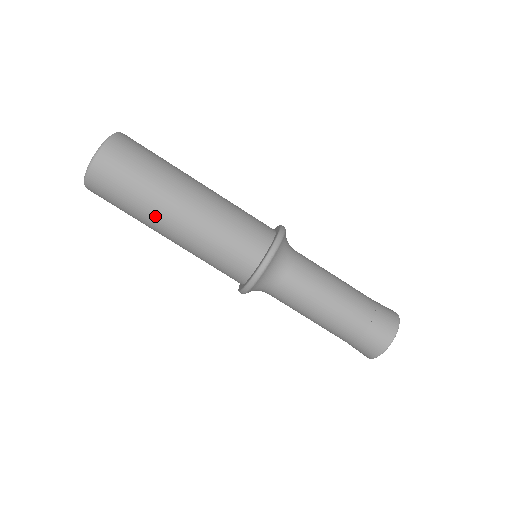
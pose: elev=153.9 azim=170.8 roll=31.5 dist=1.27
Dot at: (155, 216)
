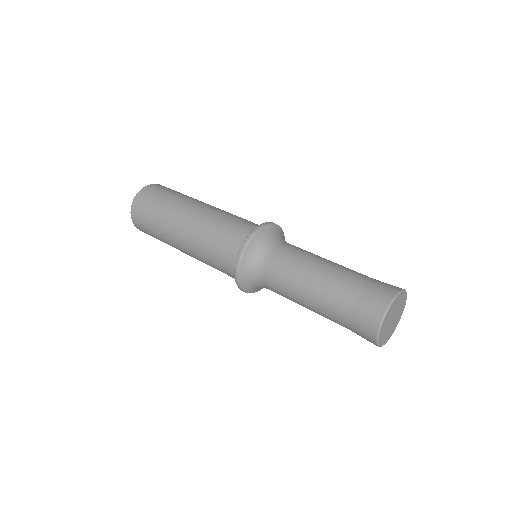
Dot at: (174, 217)
